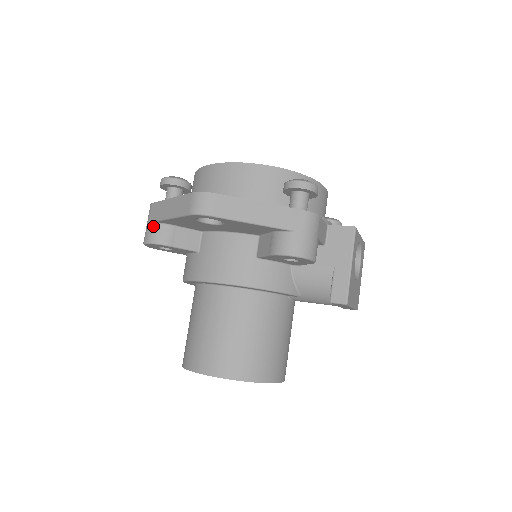
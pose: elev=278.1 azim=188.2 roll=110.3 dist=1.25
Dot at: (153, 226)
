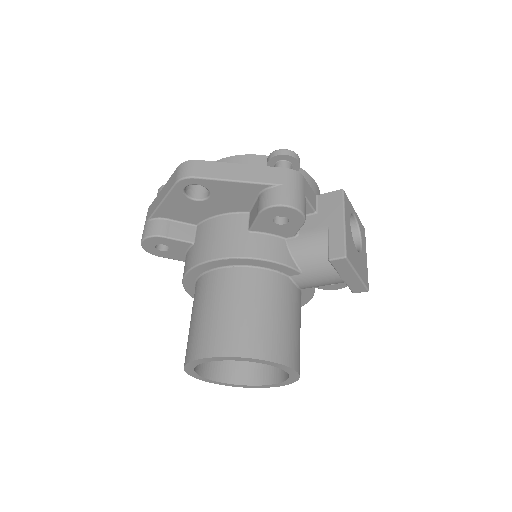
Dot at: (149, 223)
